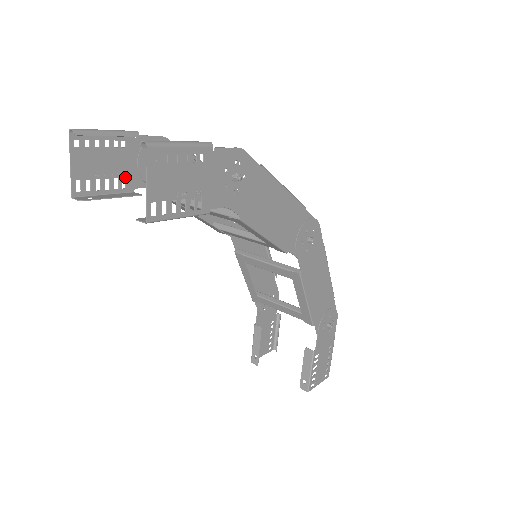
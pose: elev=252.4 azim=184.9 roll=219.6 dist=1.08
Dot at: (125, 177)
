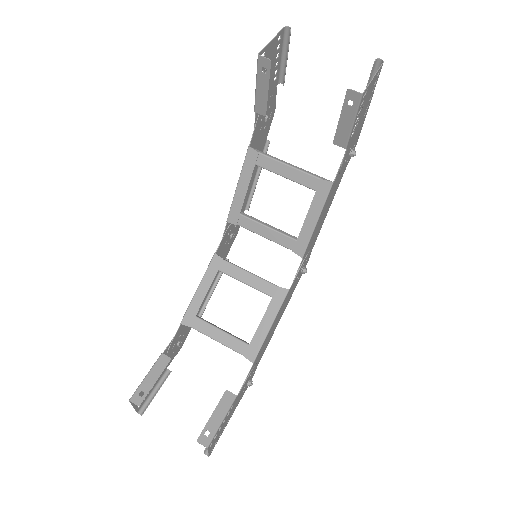
Dot at: occluded
